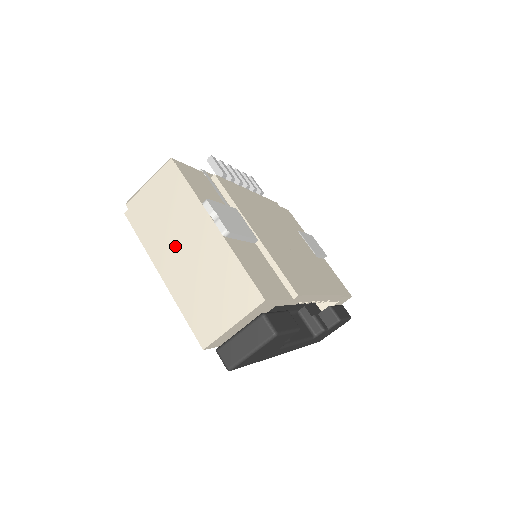
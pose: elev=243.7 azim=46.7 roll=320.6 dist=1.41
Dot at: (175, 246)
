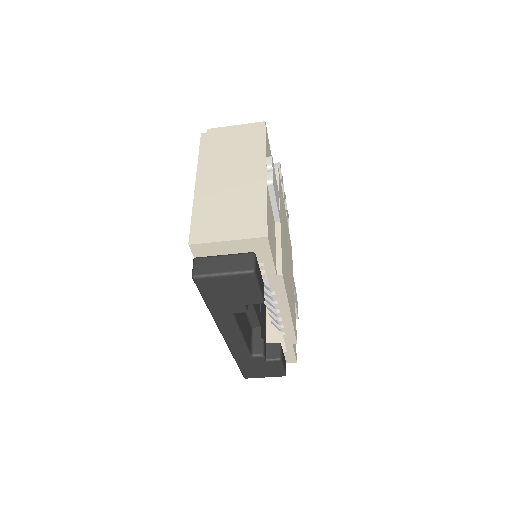
Dot at: (224, 170)
